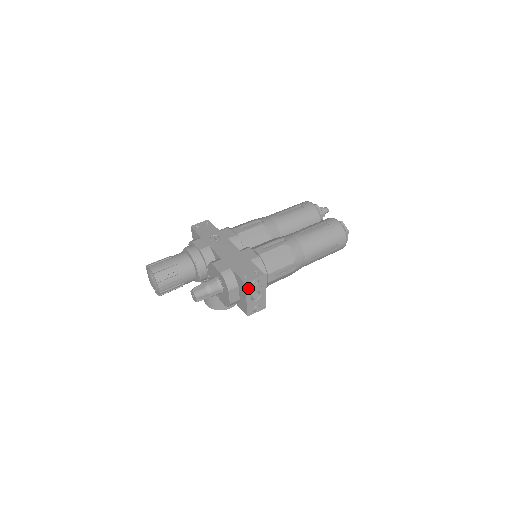
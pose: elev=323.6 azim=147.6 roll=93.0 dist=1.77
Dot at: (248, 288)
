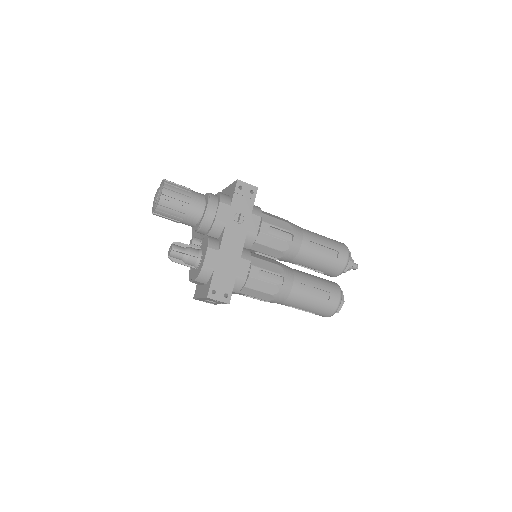
Dot at: (207, 298)
